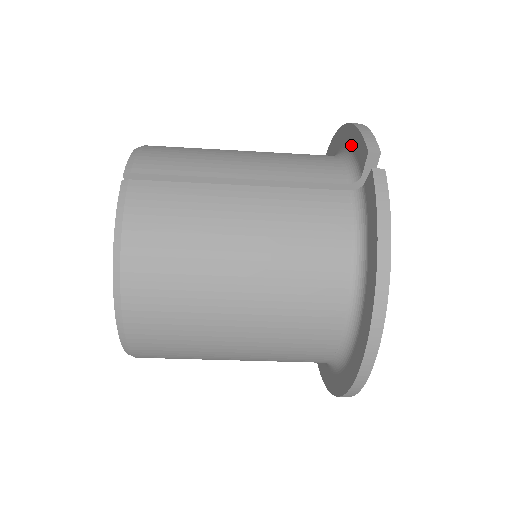
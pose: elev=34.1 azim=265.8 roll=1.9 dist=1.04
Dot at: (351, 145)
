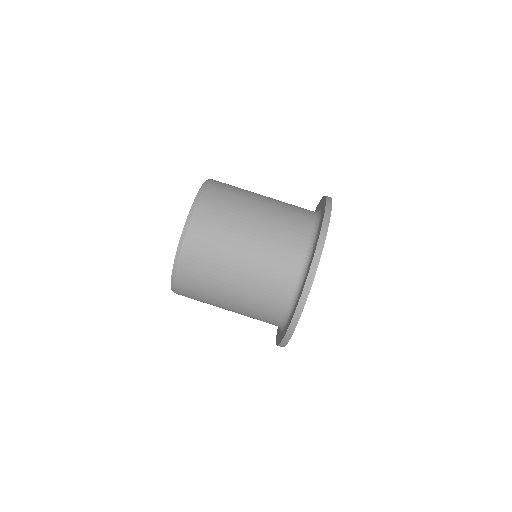
Dot at: occluded
